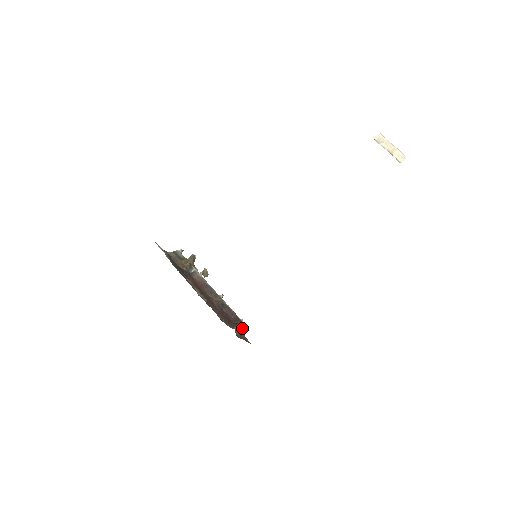
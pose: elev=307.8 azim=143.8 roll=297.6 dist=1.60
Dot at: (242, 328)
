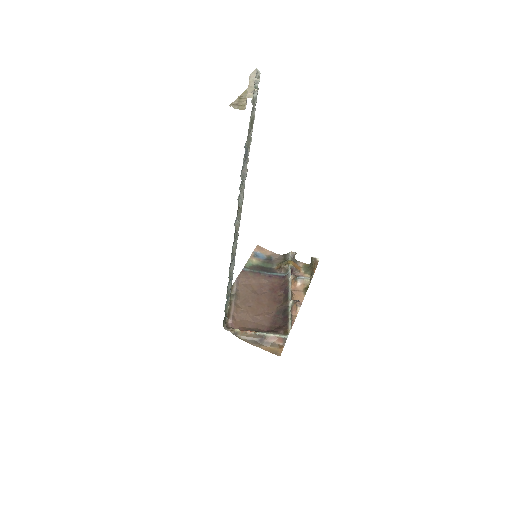
Dot at: (266, 336)
